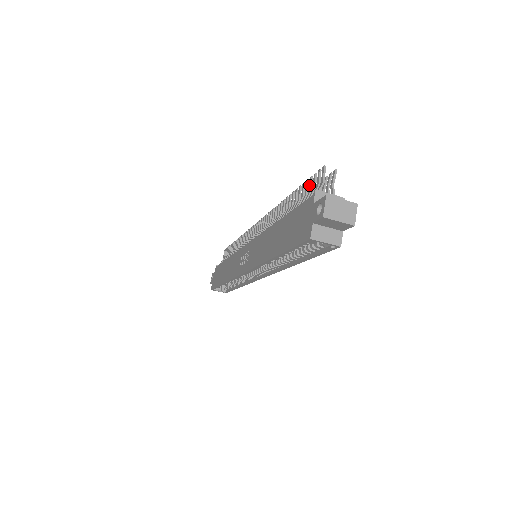
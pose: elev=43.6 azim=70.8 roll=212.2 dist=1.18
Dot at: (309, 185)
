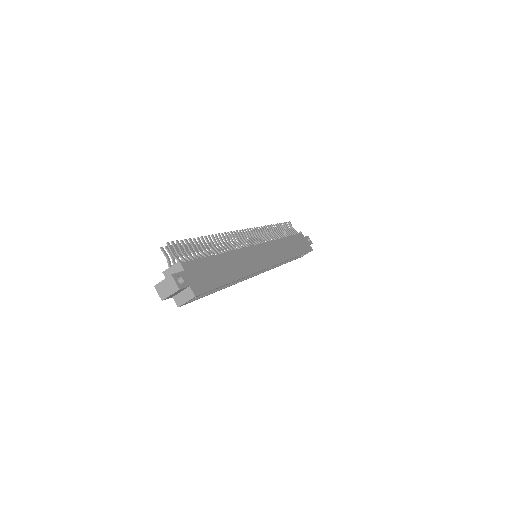
Dot at: occluded
